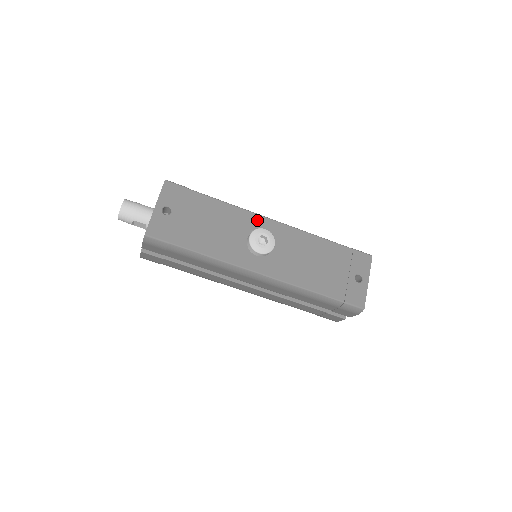
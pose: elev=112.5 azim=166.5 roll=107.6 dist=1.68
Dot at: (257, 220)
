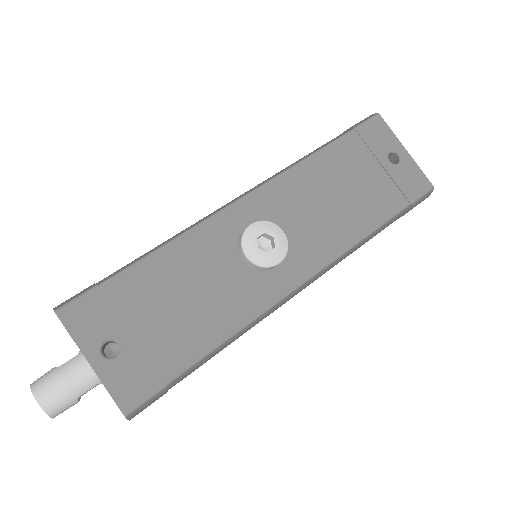
Dot at: (225, 222)
